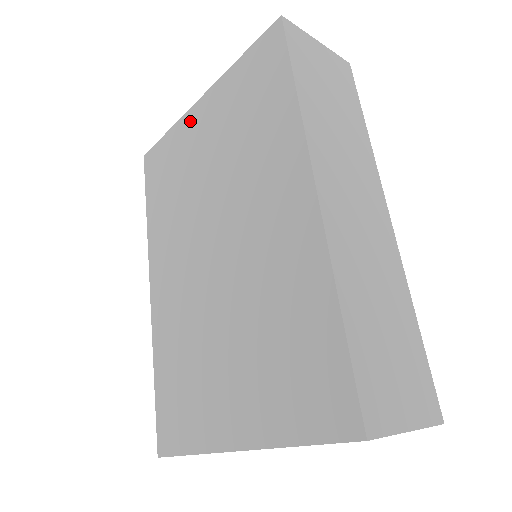
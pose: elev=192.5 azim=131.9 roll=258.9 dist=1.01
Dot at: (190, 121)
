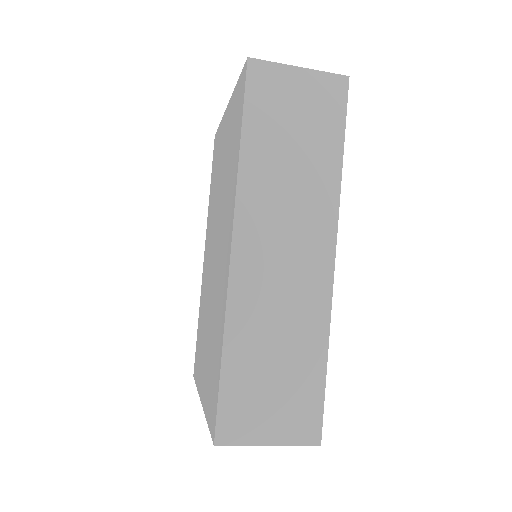
Dot at: (223, 124)
